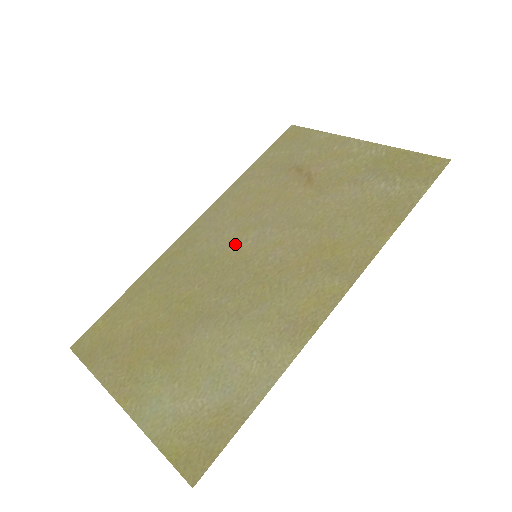
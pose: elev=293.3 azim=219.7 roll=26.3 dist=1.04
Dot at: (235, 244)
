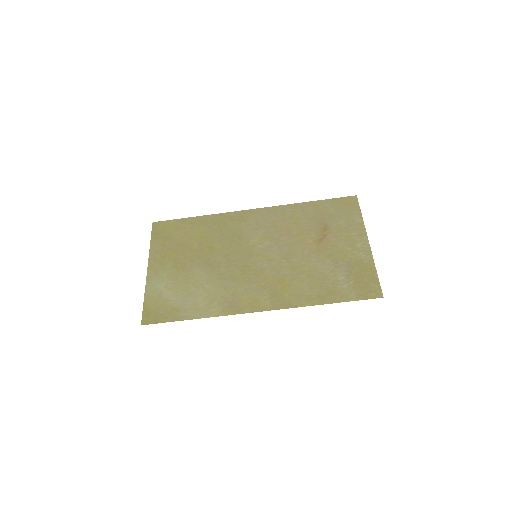
Dot at: (256, 240)
